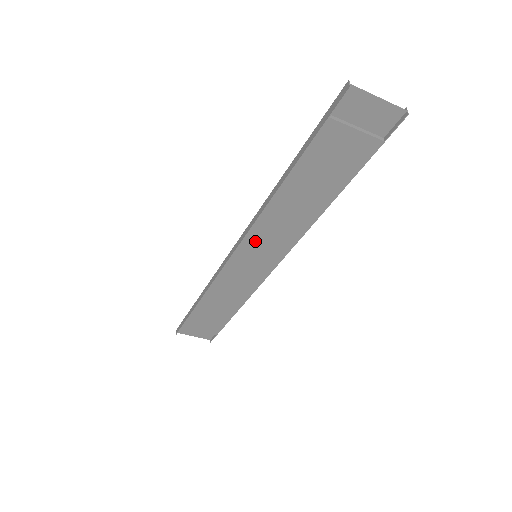
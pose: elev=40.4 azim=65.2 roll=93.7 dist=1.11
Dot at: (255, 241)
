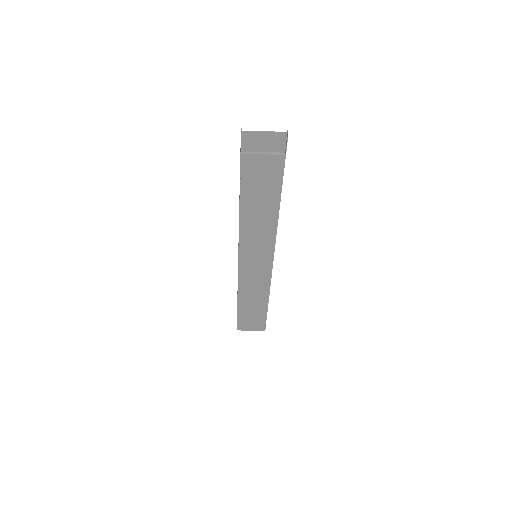
Dot at: (247, 246)
